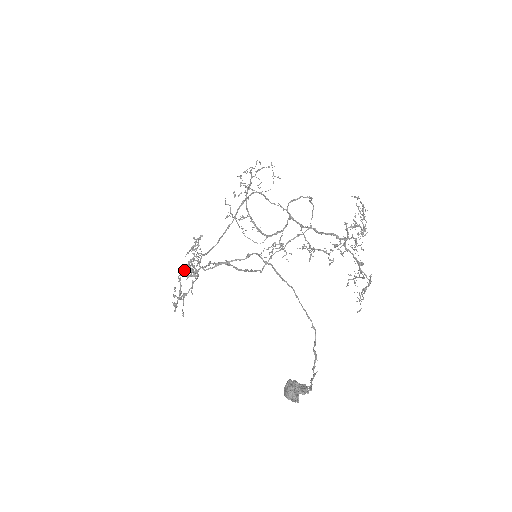
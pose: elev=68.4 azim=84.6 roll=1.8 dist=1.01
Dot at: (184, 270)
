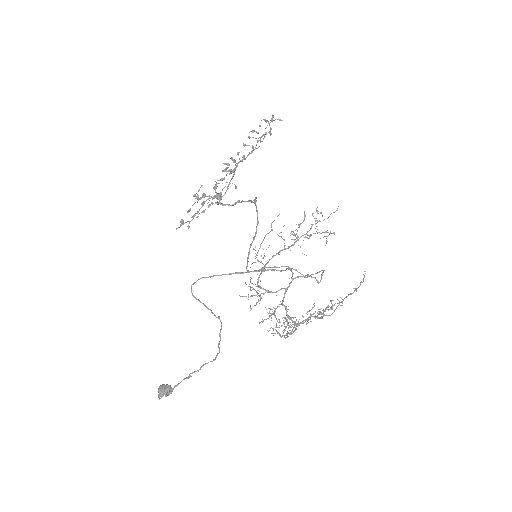
Dot at: (211, 203)
